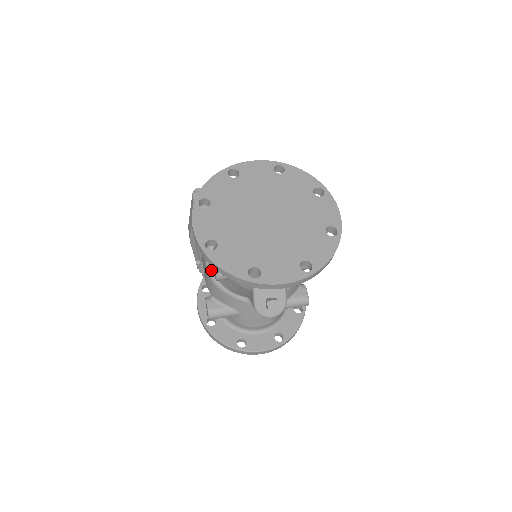
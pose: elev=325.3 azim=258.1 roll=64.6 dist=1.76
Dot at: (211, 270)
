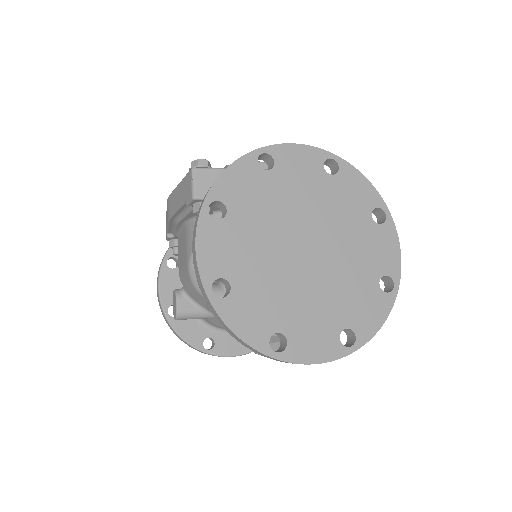
Dot at: occluded
